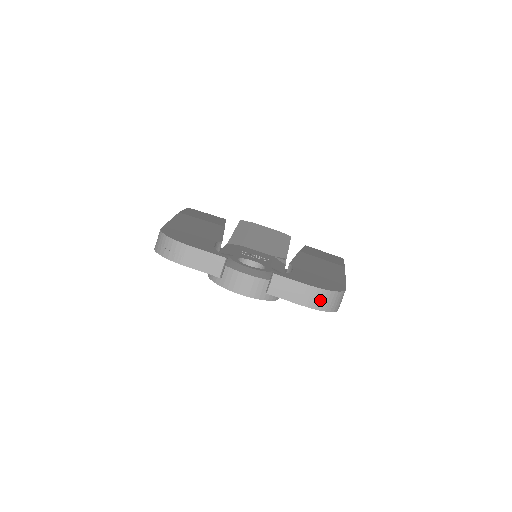
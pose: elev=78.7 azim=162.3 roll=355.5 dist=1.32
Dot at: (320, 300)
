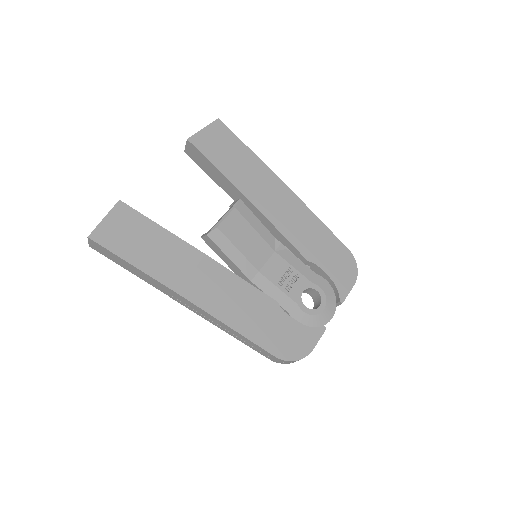
Dot at: occluded
